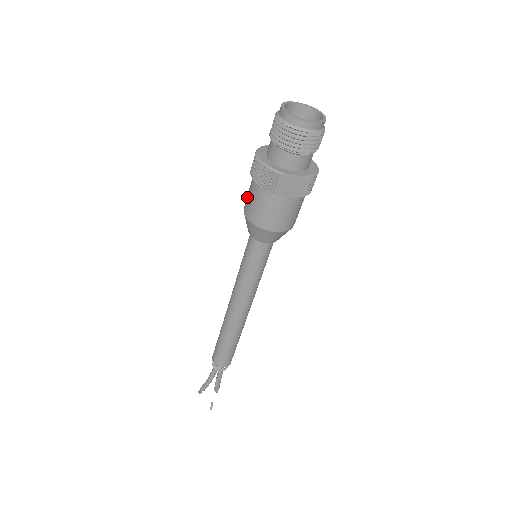
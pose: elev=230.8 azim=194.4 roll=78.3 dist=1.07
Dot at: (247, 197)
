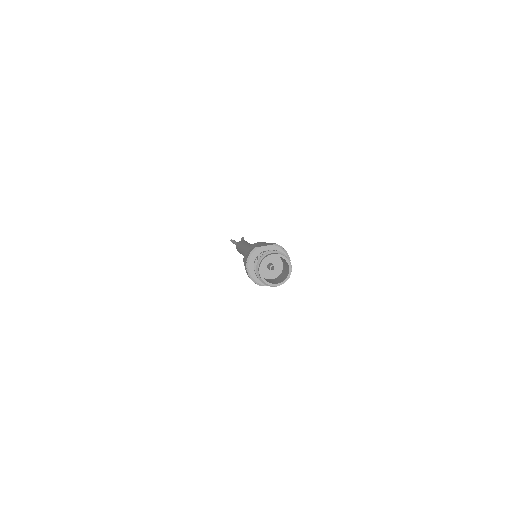
Dot at: (244, 261)
